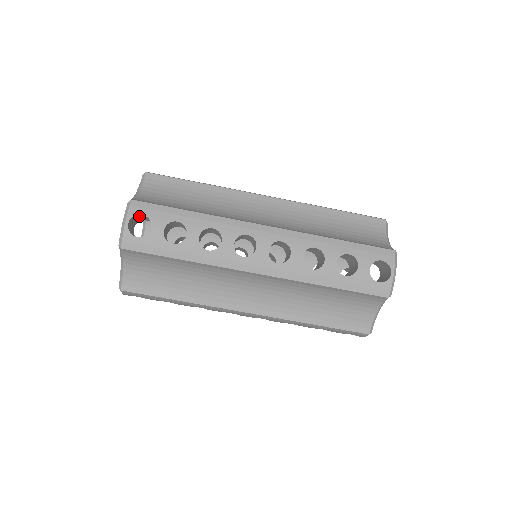
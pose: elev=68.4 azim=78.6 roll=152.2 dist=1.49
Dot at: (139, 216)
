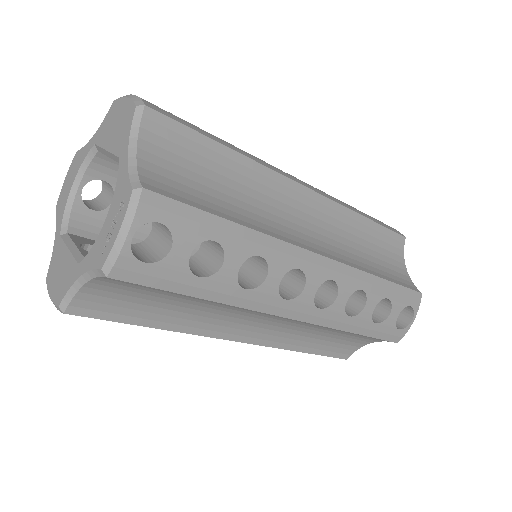
Dot at: occluded
